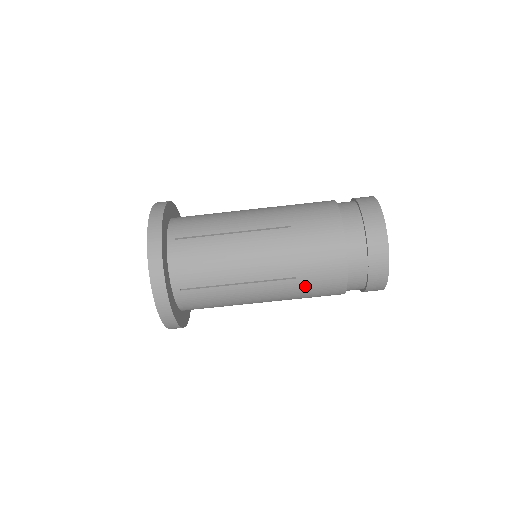
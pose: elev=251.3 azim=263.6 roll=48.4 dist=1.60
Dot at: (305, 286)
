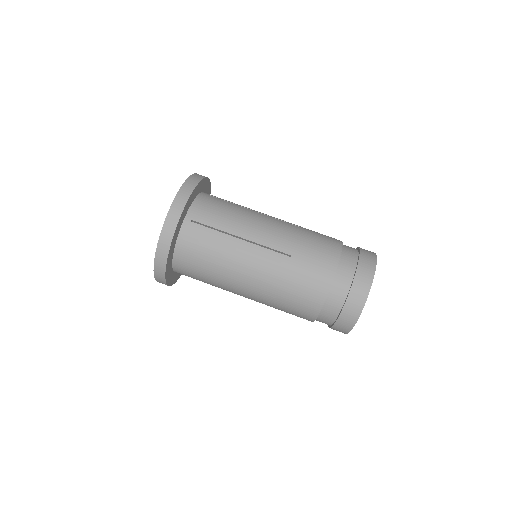
Dot at: (281, 306)
